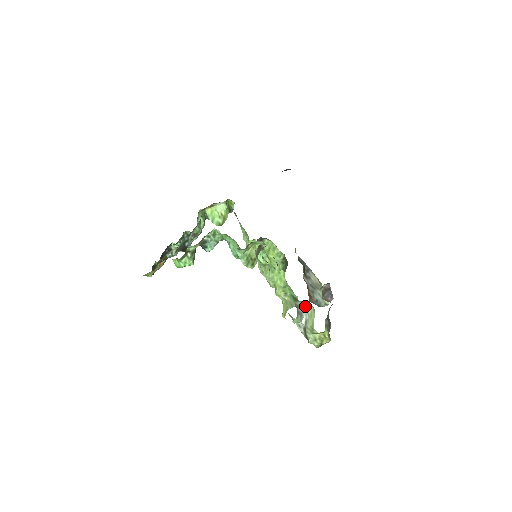
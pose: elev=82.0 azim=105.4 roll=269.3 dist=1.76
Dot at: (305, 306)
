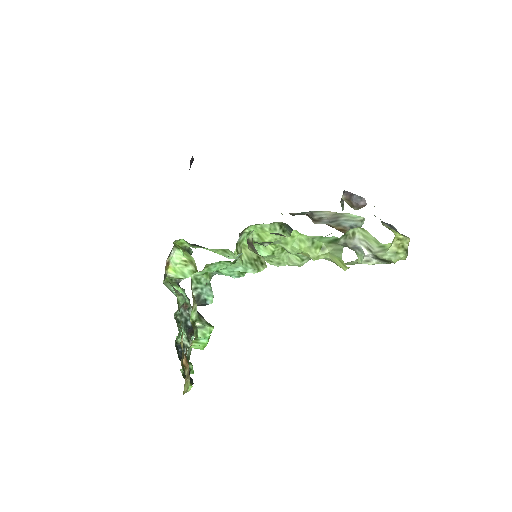
Dot at: (350, 236)
